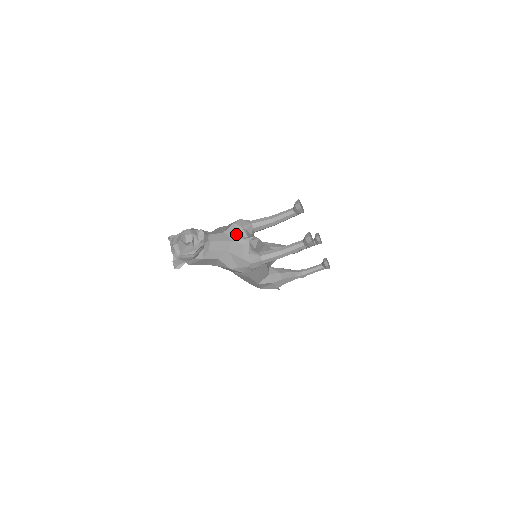
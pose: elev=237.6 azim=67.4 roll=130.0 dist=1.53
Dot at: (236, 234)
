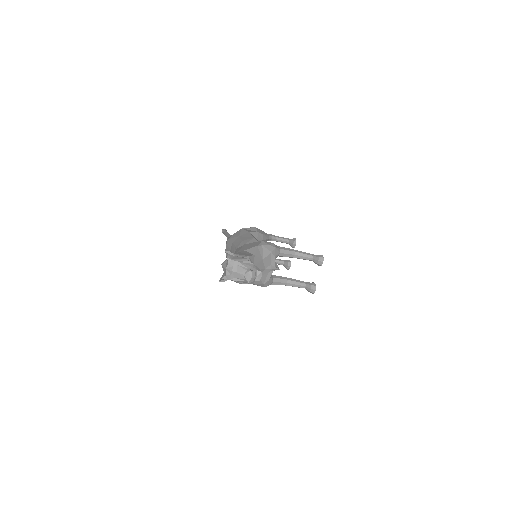
Dot at: (269, 262)
